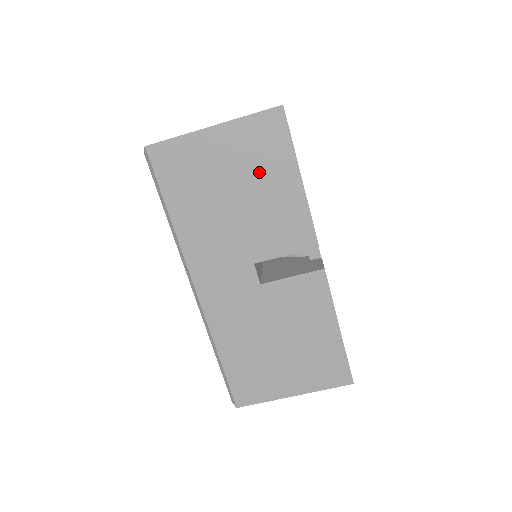
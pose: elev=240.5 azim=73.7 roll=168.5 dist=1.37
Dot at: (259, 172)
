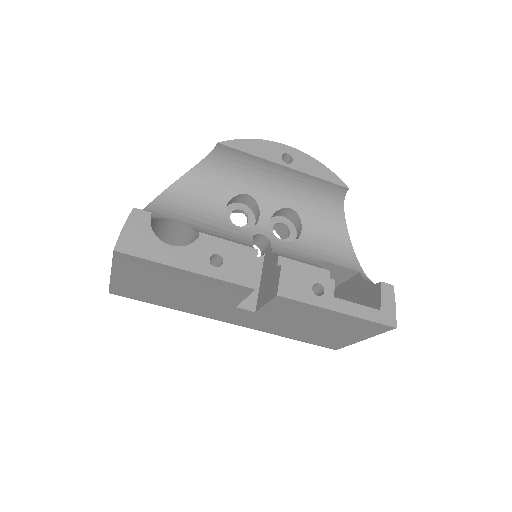
Dot at: (163, 278)
